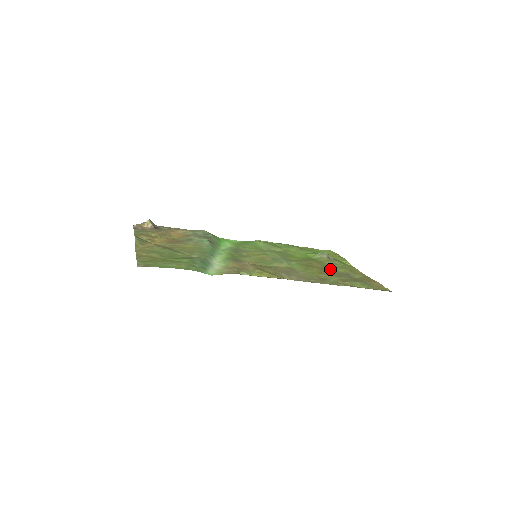
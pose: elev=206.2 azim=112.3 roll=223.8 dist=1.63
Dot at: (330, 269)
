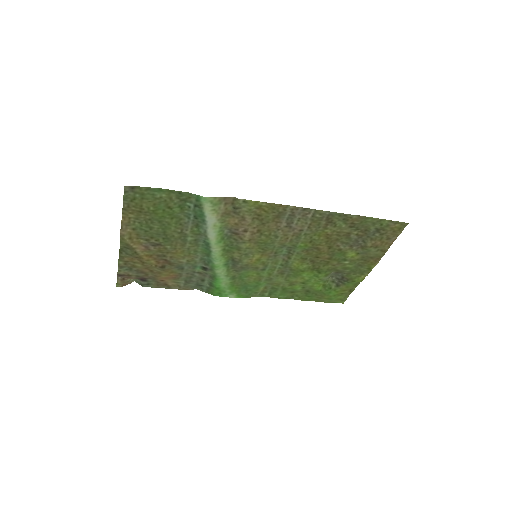
Dot at: (339, 252)
